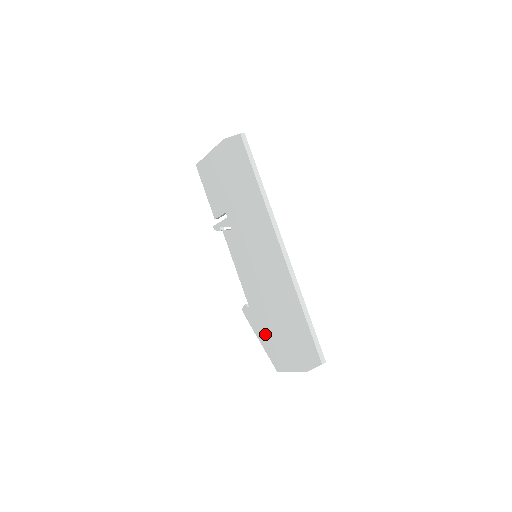
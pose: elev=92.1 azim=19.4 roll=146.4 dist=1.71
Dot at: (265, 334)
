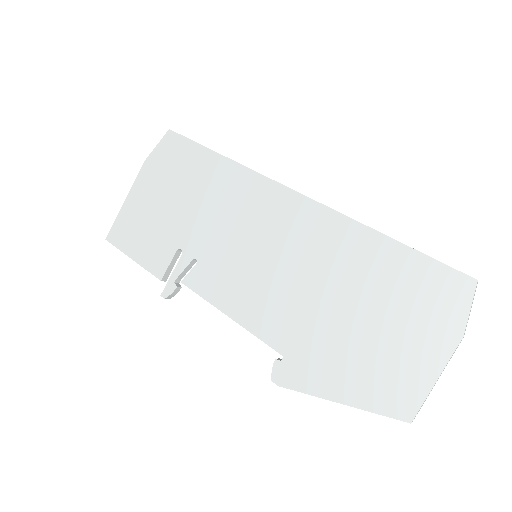
Dot at: (341, 370)
